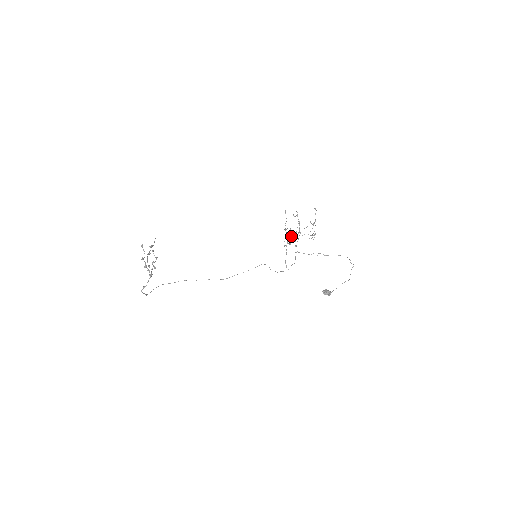
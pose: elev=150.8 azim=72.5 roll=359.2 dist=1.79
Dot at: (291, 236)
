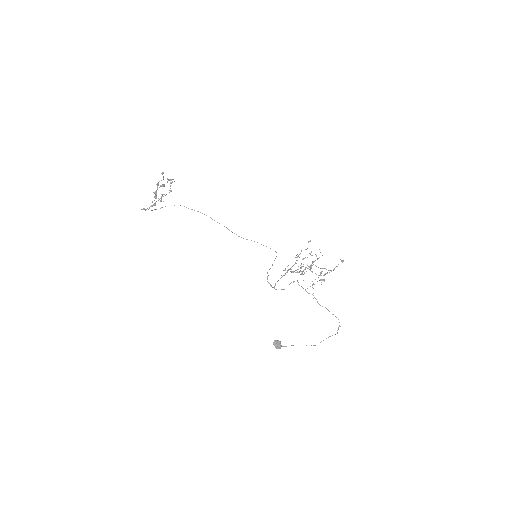
Dot at: occluded
